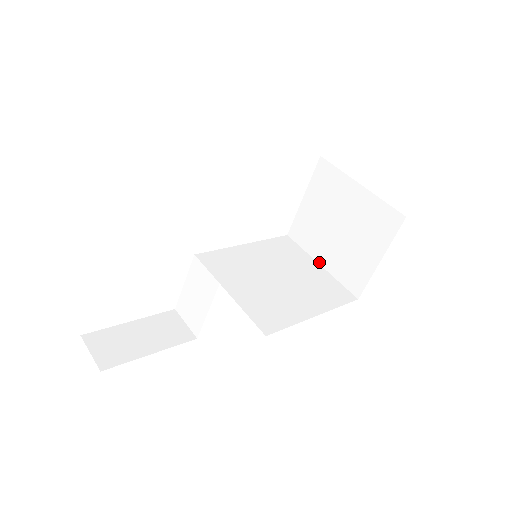
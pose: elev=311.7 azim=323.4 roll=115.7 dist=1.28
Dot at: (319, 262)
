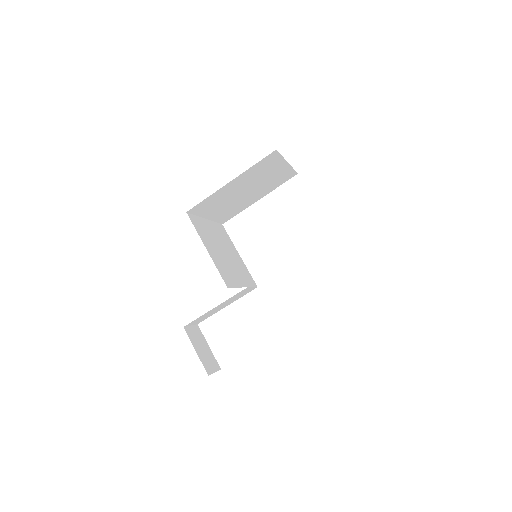
Dot at: occluded
